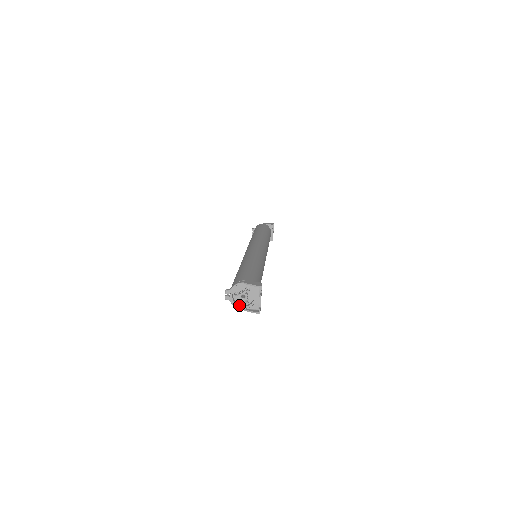
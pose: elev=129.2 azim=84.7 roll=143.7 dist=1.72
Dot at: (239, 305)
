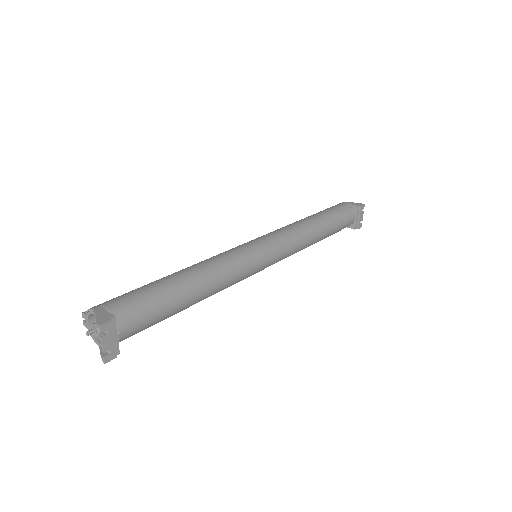
Dot at: (97, 339)
